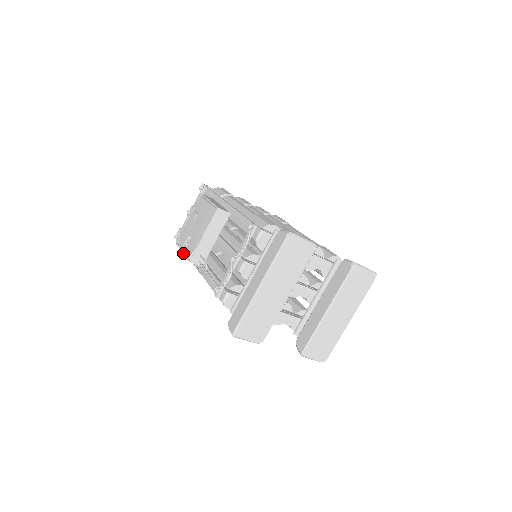
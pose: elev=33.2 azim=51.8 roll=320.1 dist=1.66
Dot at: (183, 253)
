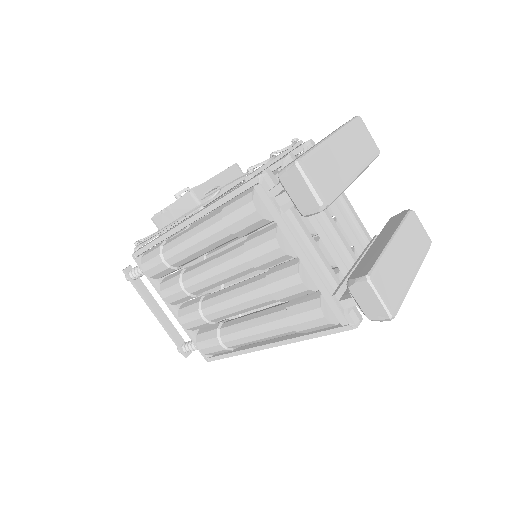
Dot at: occluded
